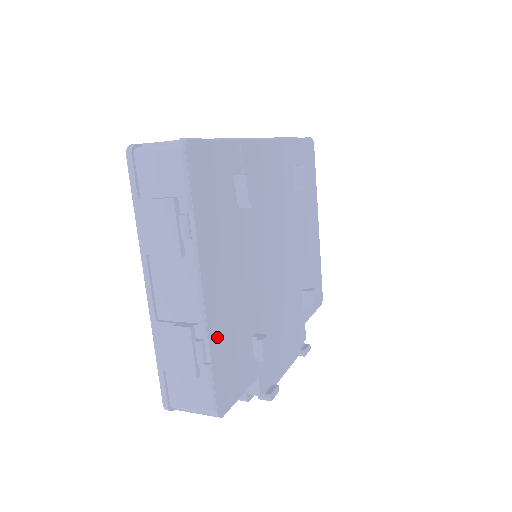
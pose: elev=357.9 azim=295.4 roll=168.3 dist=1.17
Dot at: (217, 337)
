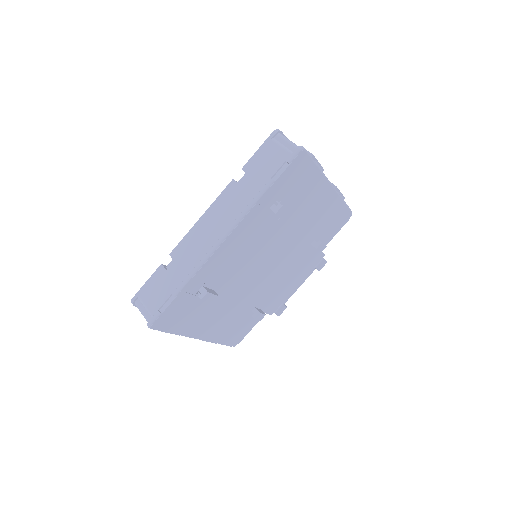
Dot at: (219, 336)
